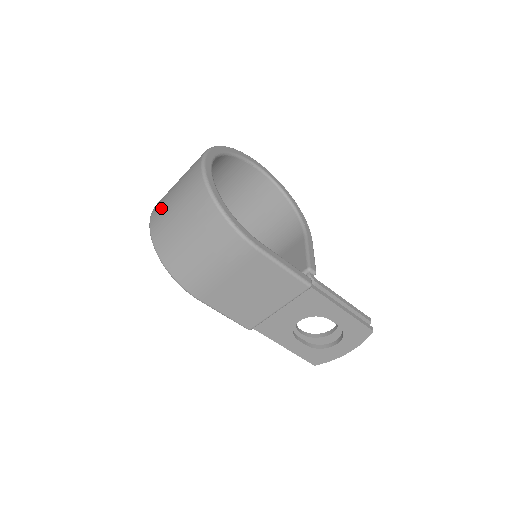
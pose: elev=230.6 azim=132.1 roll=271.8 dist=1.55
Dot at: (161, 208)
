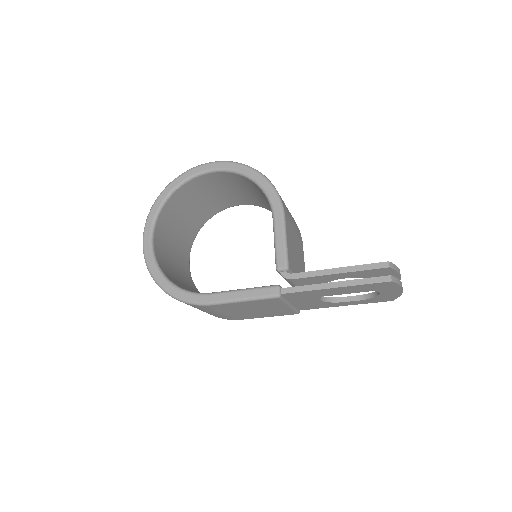
Dot at: occluded
